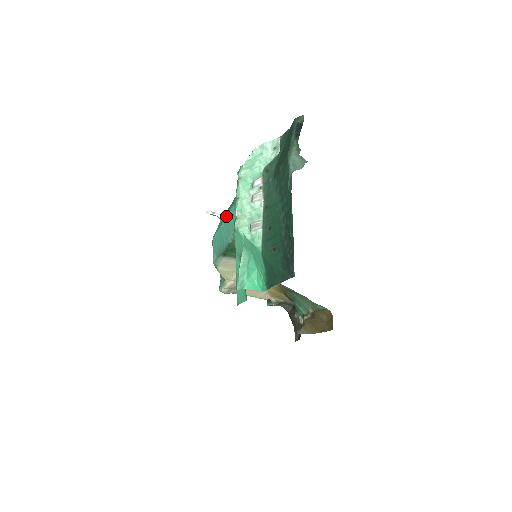
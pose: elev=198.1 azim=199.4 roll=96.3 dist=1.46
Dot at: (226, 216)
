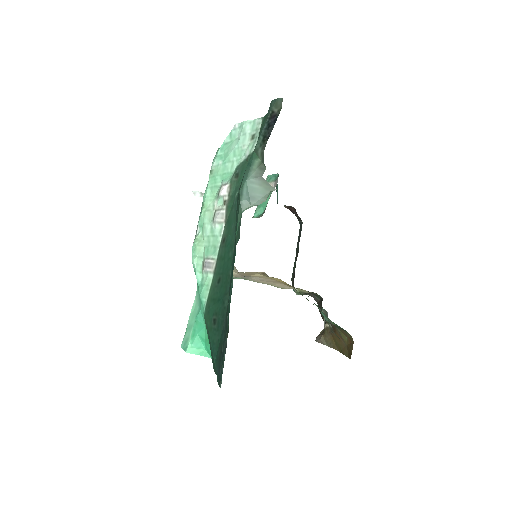
Dot at: occluded
